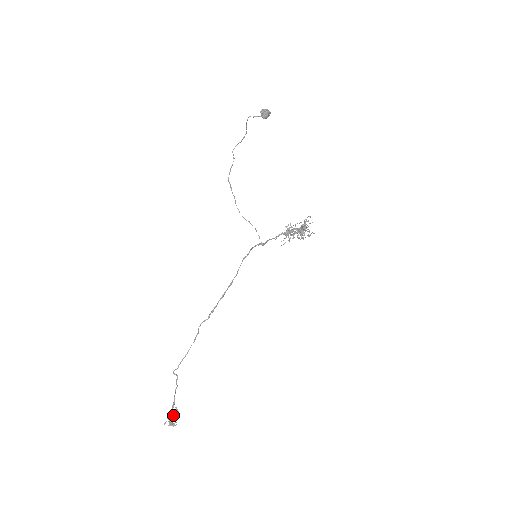
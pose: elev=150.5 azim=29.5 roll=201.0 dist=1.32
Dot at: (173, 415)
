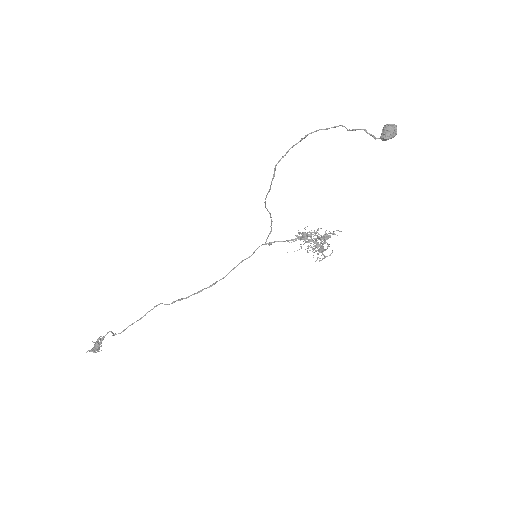
Dot at: (98, 346)
